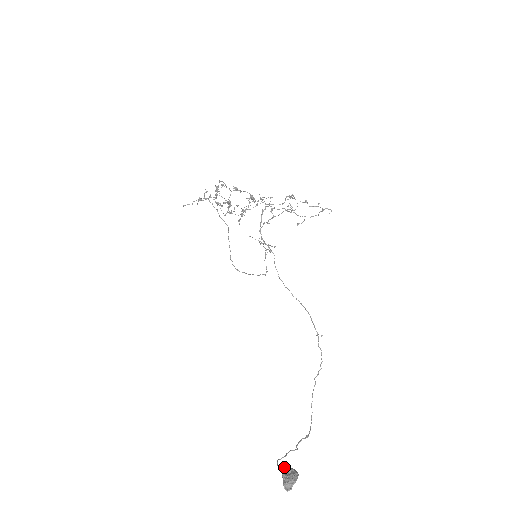
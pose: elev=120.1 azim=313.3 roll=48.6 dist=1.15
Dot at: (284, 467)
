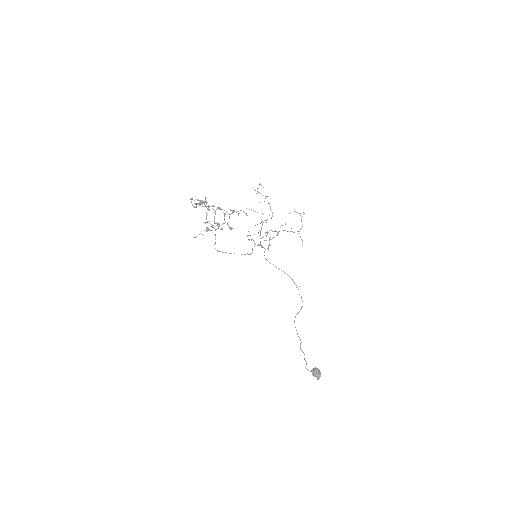
Dot at: (313, 370)
